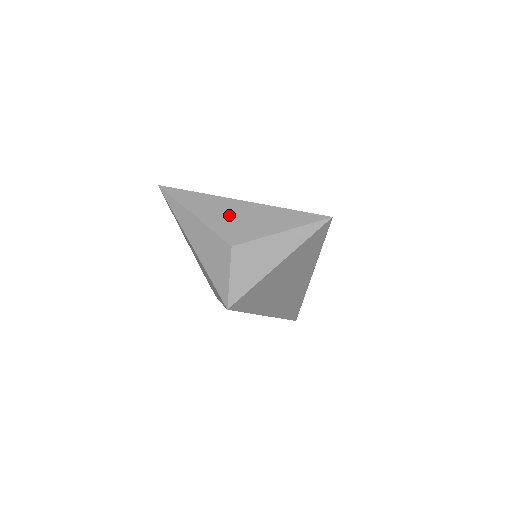
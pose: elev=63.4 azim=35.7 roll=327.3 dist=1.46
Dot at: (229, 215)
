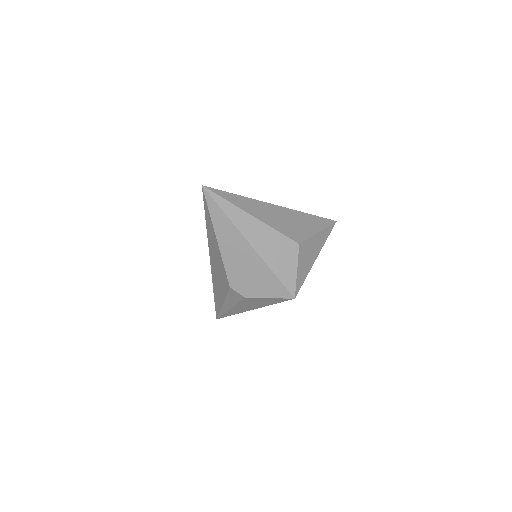
Dot at: (280, 218)
